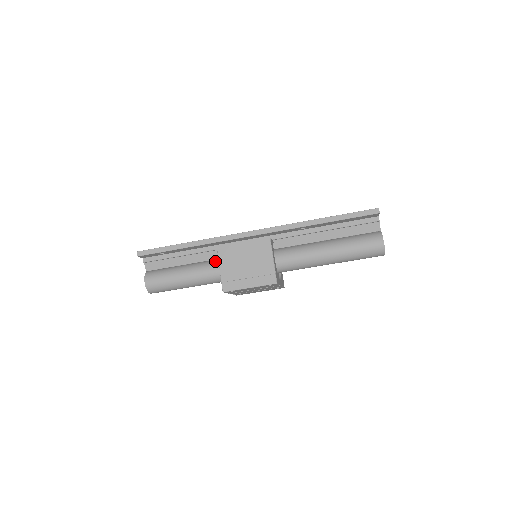
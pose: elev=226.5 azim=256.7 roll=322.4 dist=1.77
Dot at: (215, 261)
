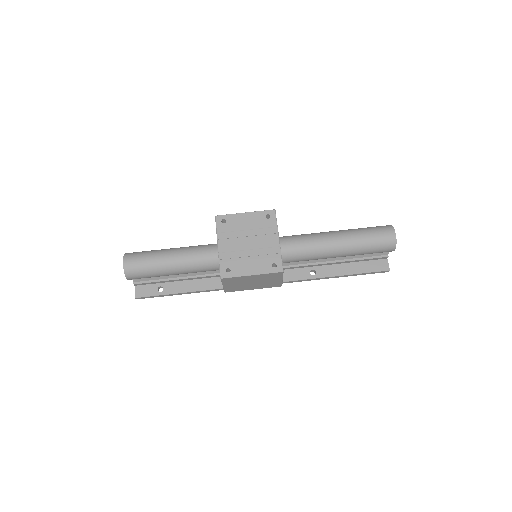
Dot at: occluded
